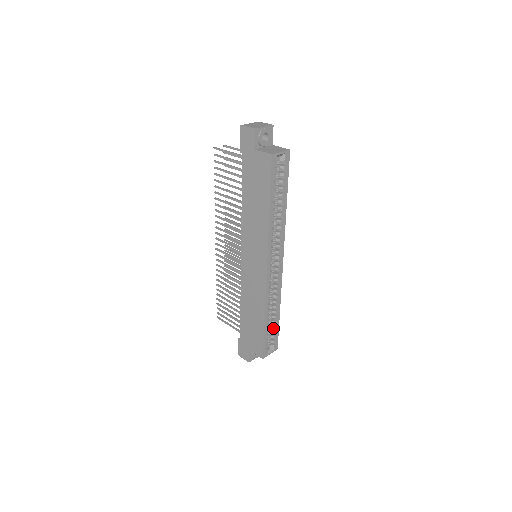
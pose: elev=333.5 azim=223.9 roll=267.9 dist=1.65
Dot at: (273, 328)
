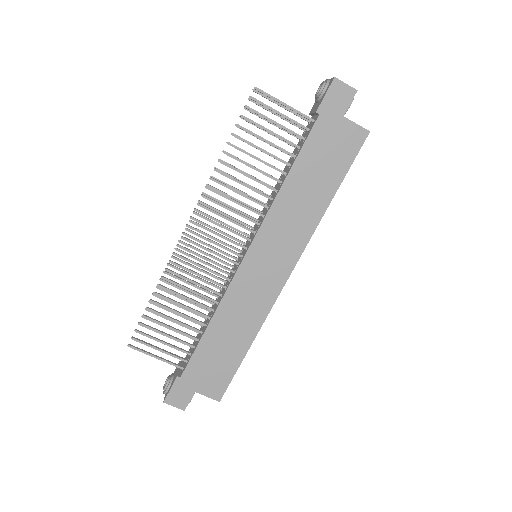
Dot at: occluded
